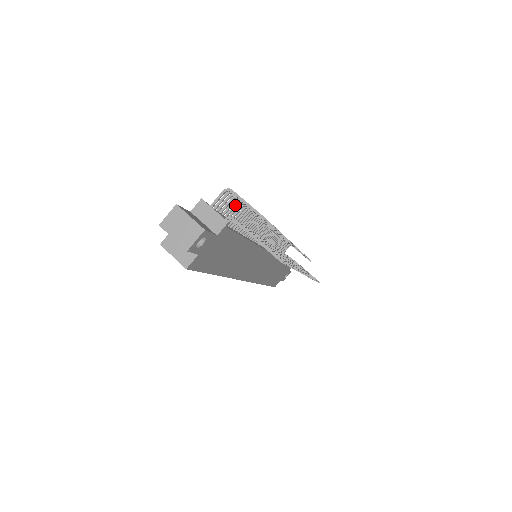
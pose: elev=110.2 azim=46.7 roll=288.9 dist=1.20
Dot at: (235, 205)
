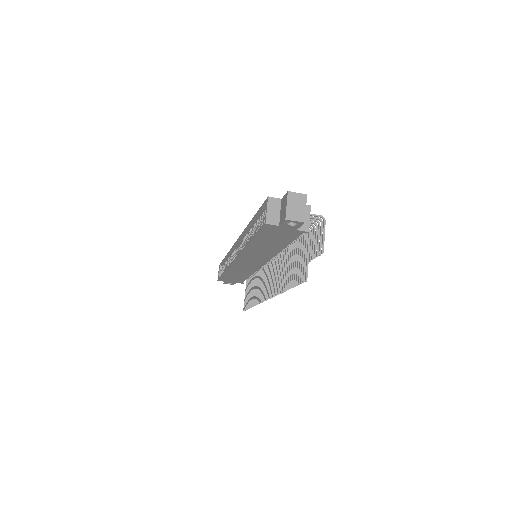
Dot at: occluded
